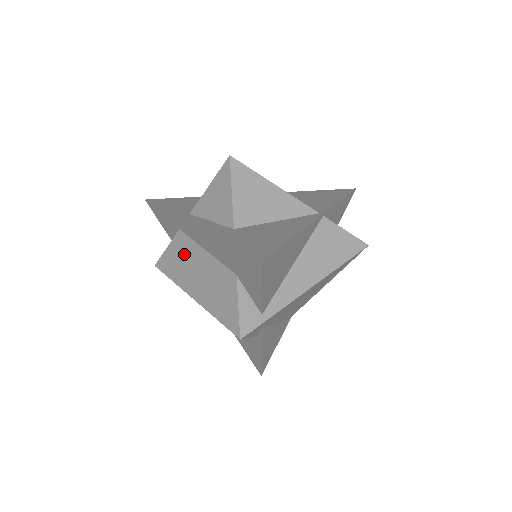
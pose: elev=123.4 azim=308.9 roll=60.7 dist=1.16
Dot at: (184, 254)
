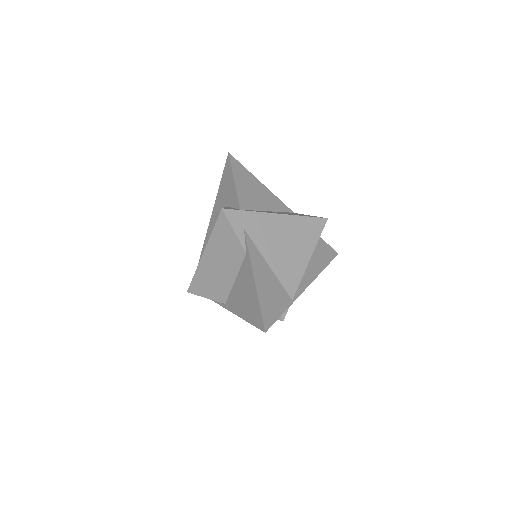
Dot at: occluded
